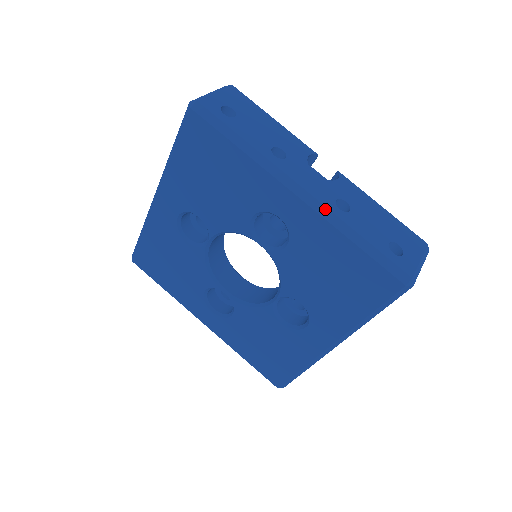
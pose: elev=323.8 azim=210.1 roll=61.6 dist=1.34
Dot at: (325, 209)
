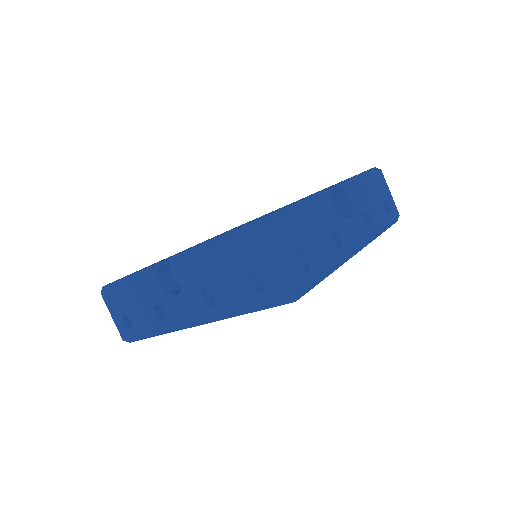
Dot at: (370, 240)
